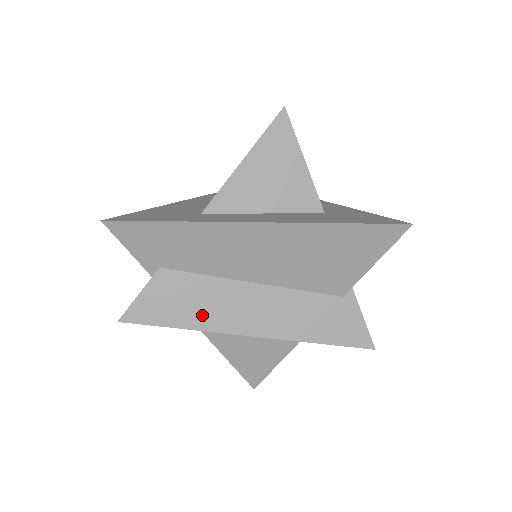
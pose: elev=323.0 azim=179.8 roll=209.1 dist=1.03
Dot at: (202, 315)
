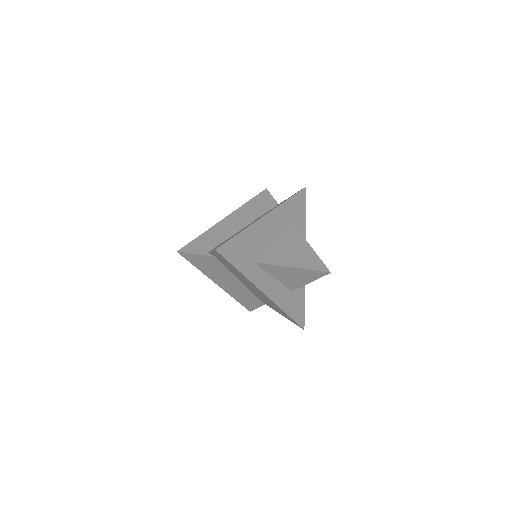
Dot at: (210, 272)
